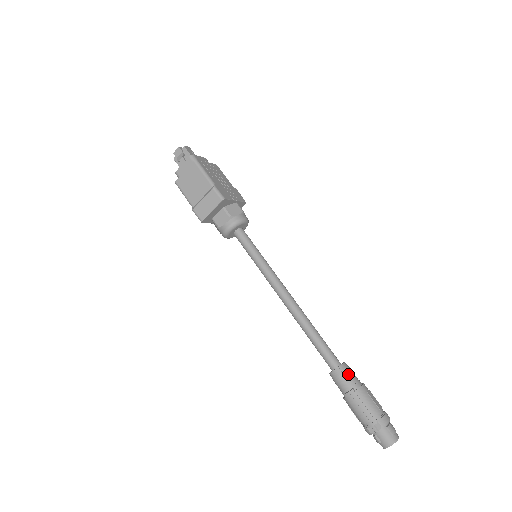
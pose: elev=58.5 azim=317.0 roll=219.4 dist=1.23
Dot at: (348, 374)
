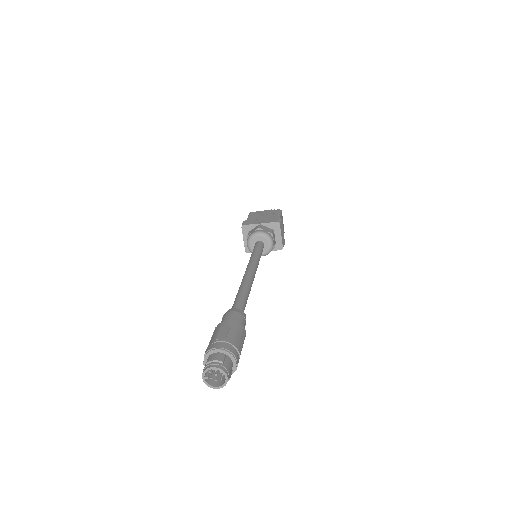
Dot at: (225, 316)
